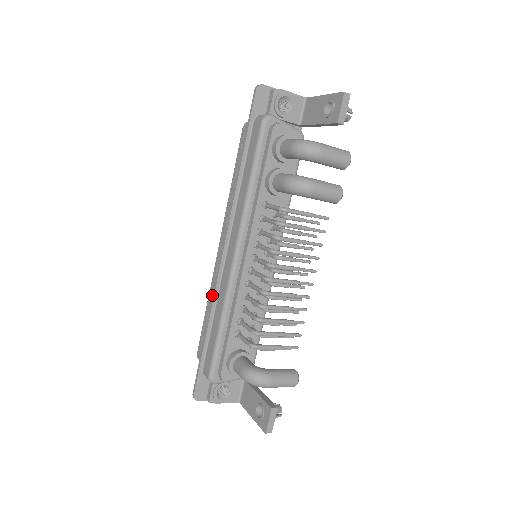
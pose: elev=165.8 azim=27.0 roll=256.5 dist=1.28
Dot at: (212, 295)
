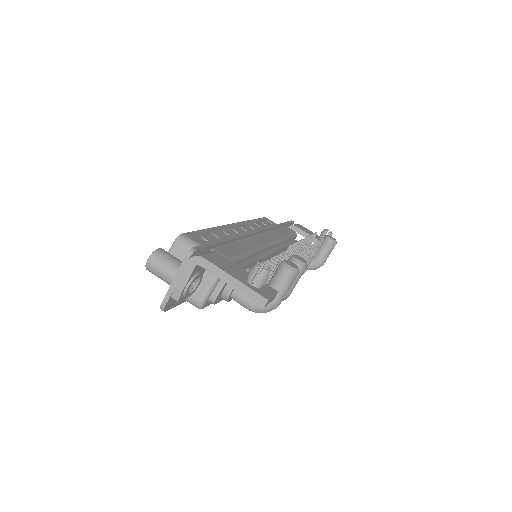
Dot at: occluded
